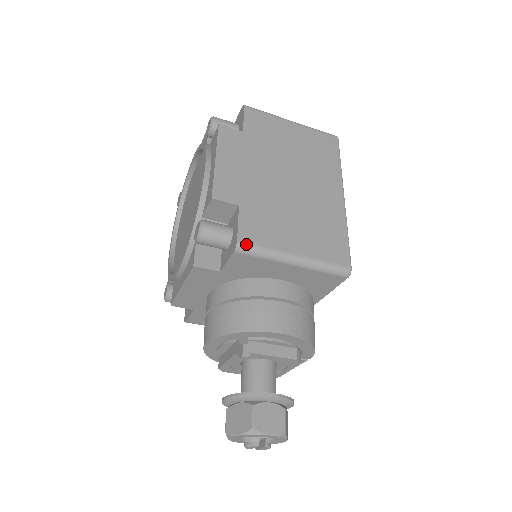
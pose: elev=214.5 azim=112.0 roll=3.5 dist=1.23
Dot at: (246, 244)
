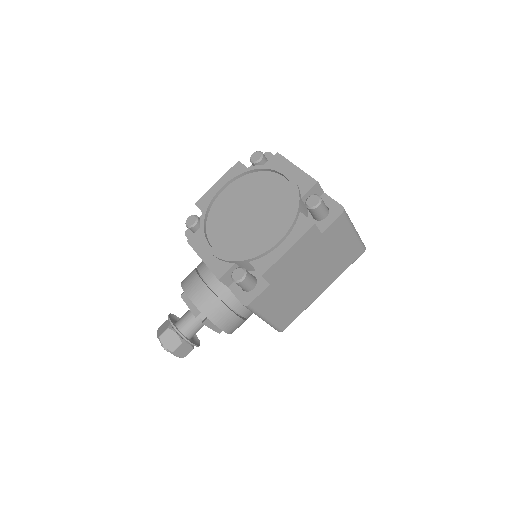
Dot at: (252, 307)
